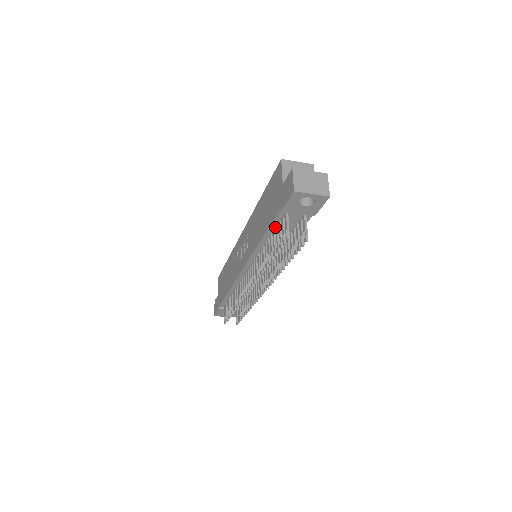
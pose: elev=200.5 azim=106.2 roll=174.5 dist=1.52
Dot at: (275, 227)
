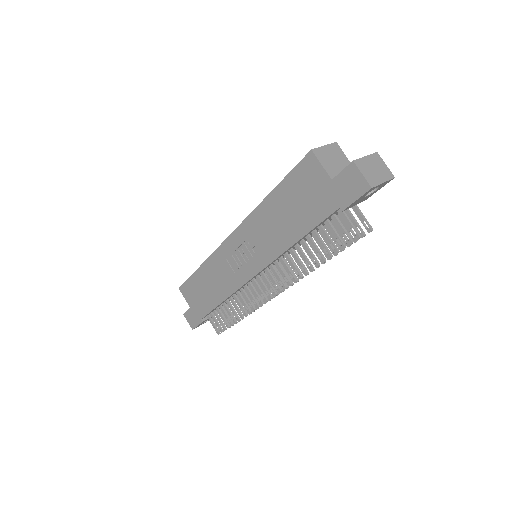
Dot at: (317, 226)
